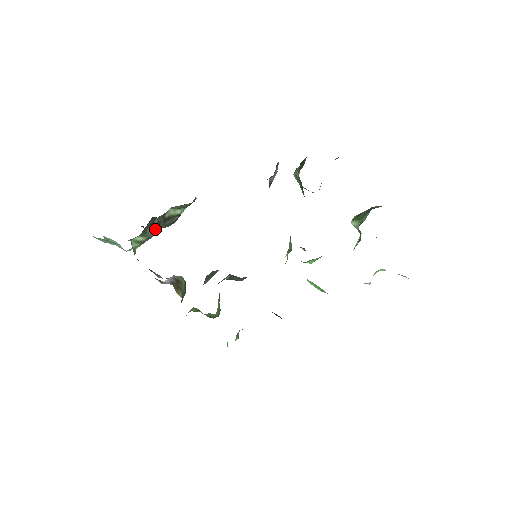
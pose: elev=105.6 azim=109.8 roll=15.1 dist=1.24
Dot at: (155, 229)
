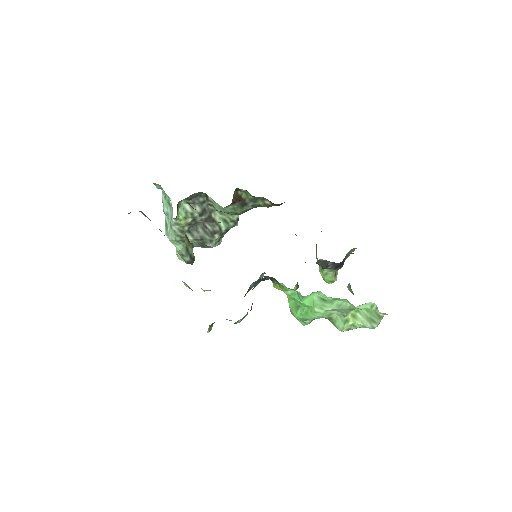
Dot at: (200, 211)
